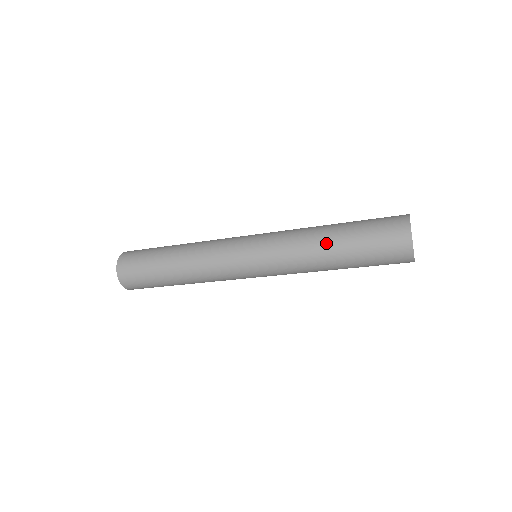
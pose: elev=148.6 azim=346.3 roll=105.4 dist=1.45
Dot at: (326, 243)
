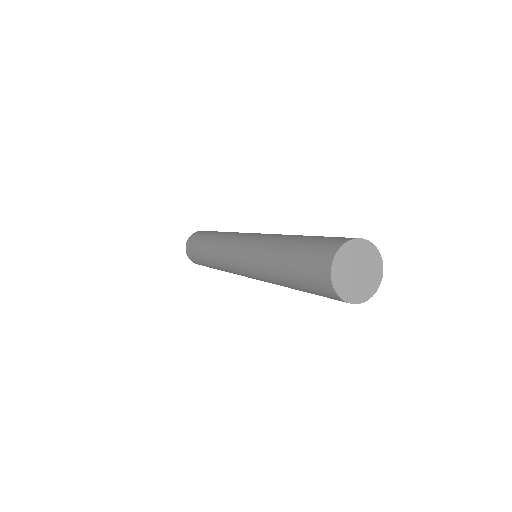
Dot at: (283, 242)
